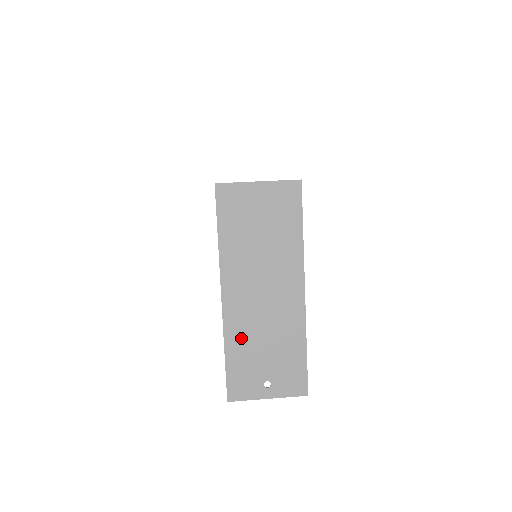
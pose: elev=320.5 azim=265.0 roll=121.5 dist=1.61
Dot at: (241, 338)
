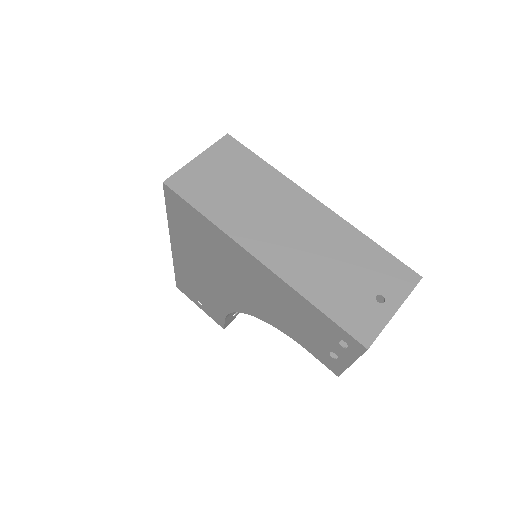
Dot at: (312, 279)
